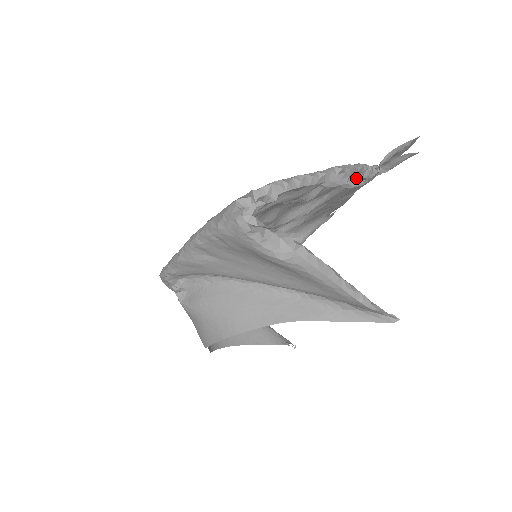
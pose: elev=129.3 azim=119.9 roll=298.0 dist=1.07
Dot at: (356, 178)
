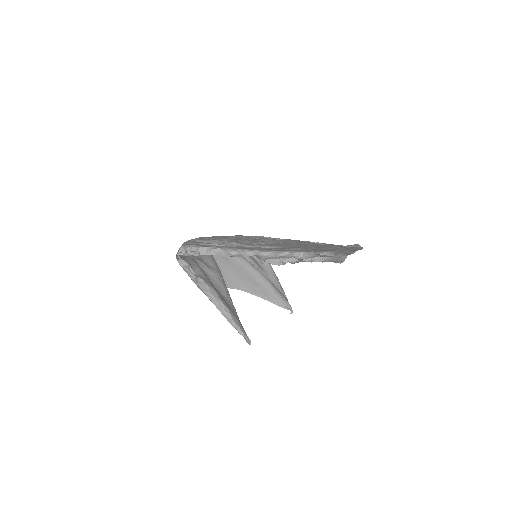
Dot at: (281, 259)
